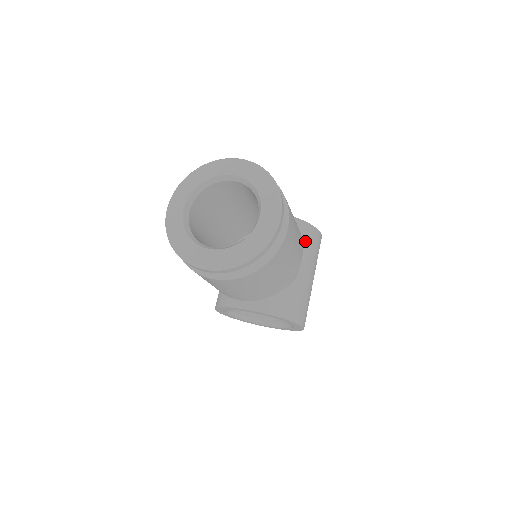
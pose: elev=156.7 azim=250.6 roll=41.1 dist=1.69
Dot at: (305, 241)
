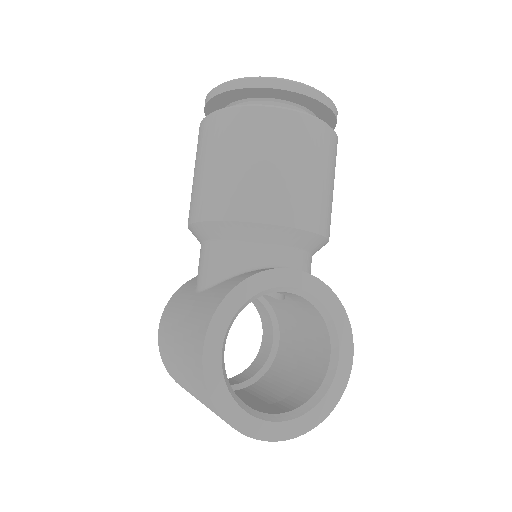
Dot at: occluded
